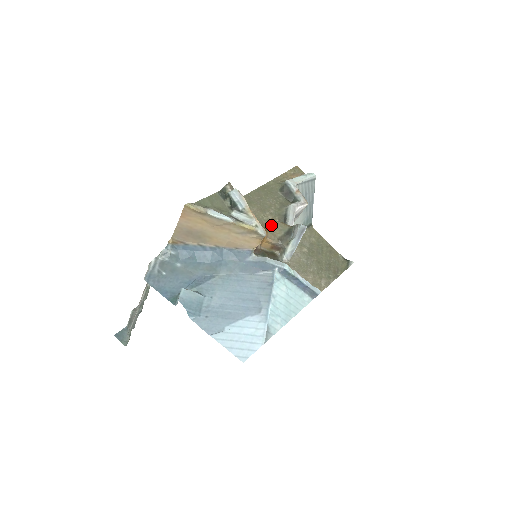
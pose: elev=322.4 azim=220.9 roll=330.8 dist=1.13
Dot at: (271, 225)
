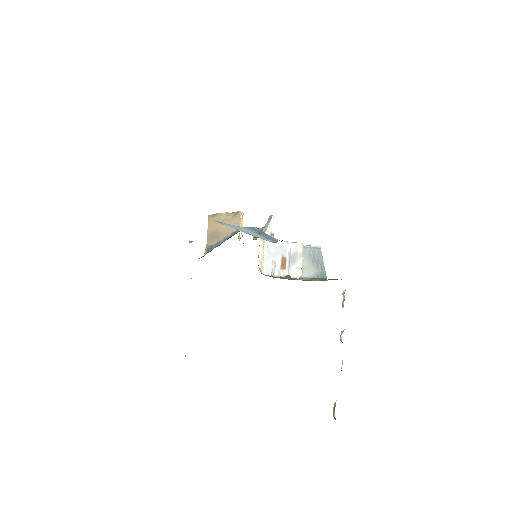
Dot at: occluded
